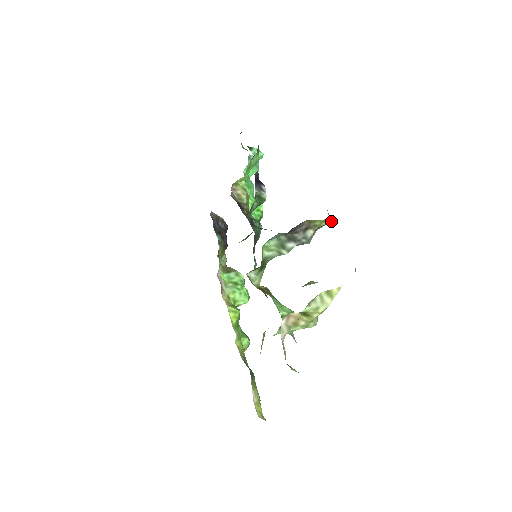
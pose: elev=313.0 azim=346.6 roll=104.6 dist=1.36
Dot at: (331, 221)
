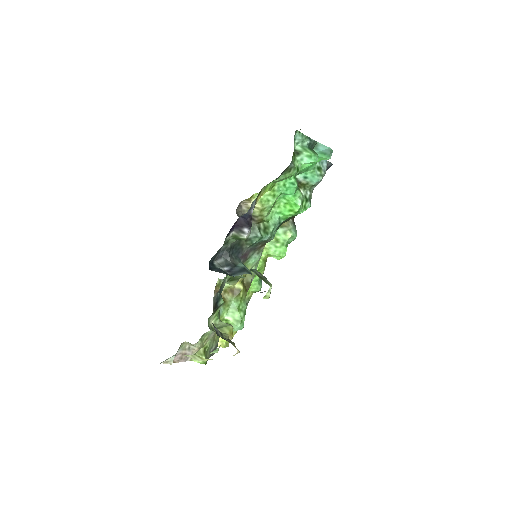
Dot at: occluded
